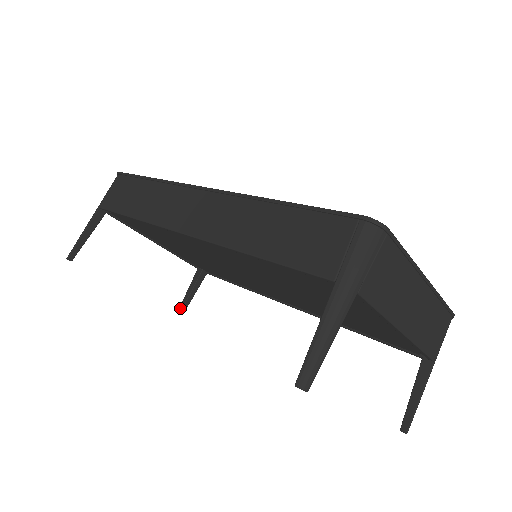
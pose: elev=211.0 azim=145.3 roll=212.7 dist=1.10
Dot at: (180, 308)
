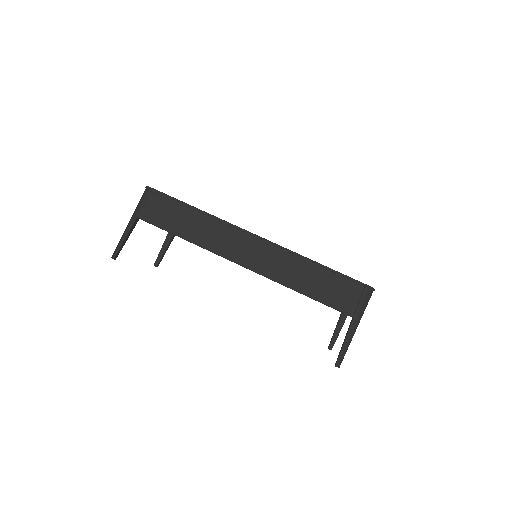
Dot at: (156, 263)
